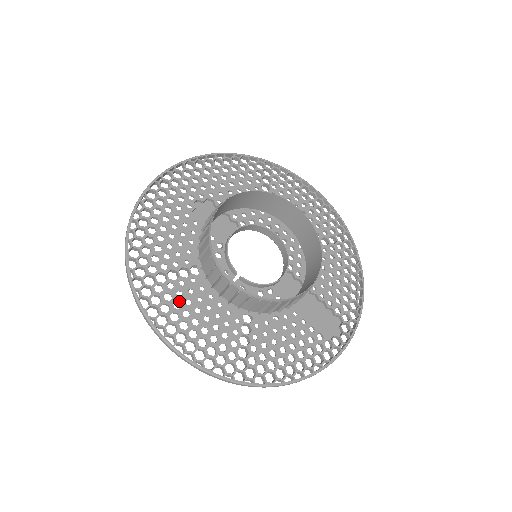
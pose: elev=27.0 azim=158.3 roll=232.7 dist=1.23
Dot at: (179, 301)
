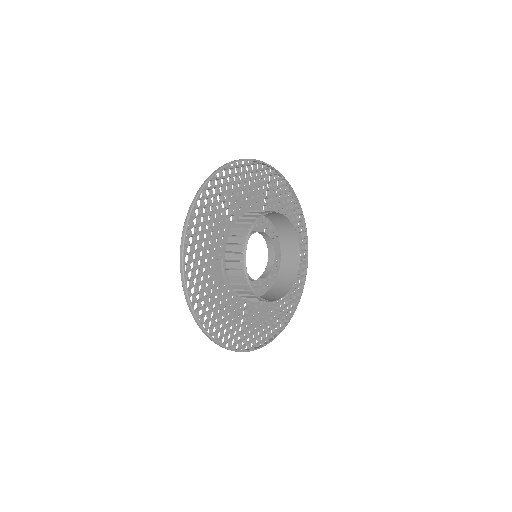
Dot at: (255, 326)
